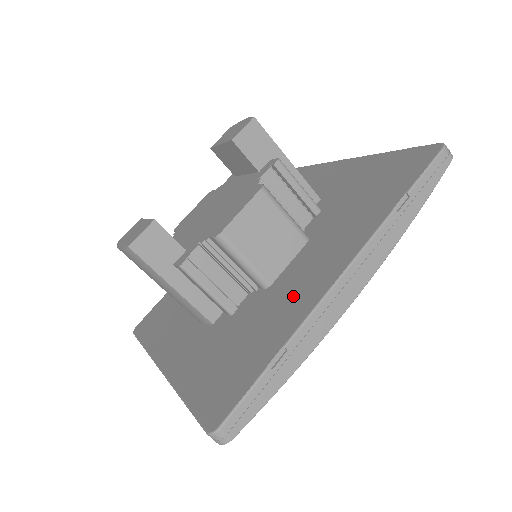
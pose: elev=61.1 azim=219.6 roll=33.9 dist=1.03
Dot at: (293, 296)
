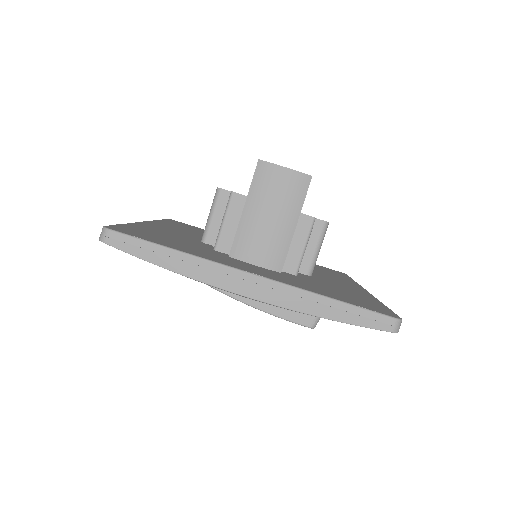
Dot at: (346, 287)
